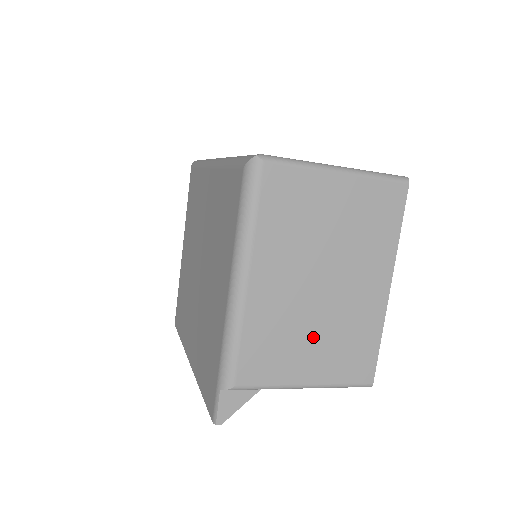
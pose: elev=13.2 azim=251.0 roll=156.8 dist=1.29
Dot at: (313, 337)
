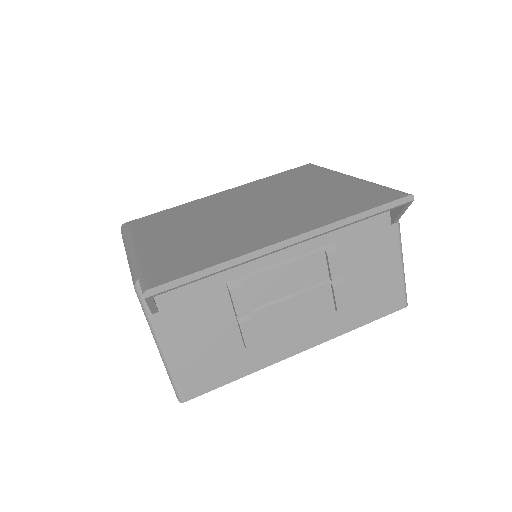
Dot at: occluded
